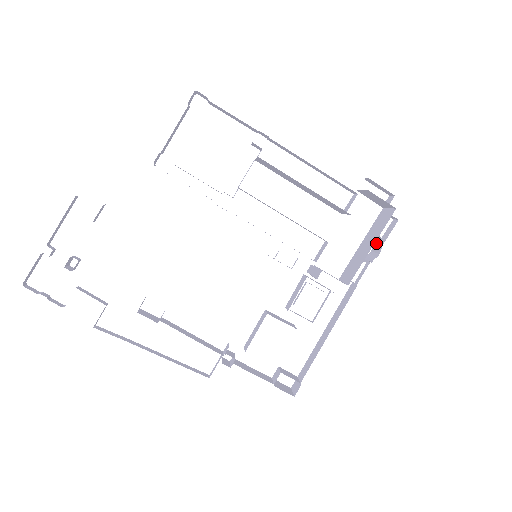
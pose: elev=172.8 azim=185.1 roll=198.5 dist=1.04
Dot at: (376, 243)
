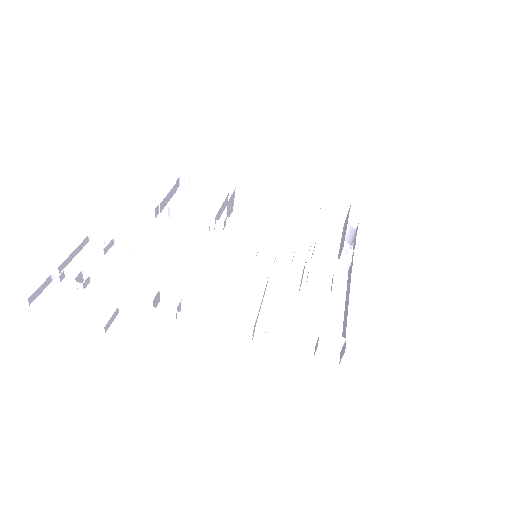
Dot at: (351, 239)
